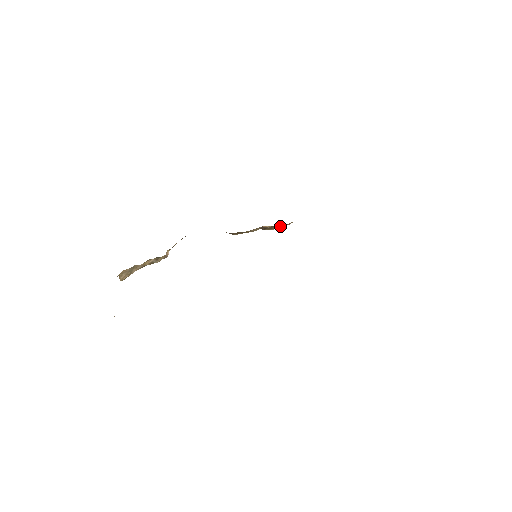
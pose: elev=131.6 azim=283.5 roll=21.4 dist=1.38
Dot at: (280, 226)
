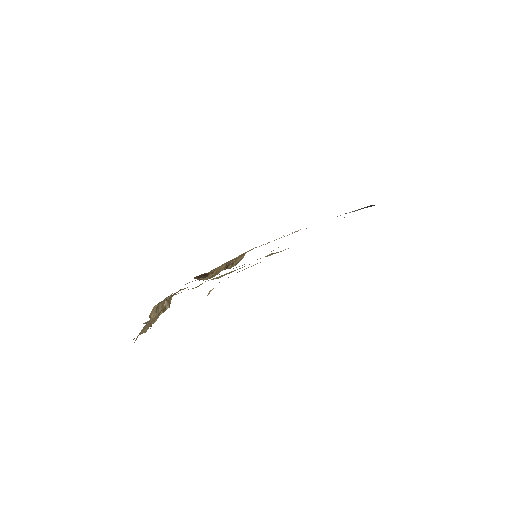
Dot at: (238, 260)
